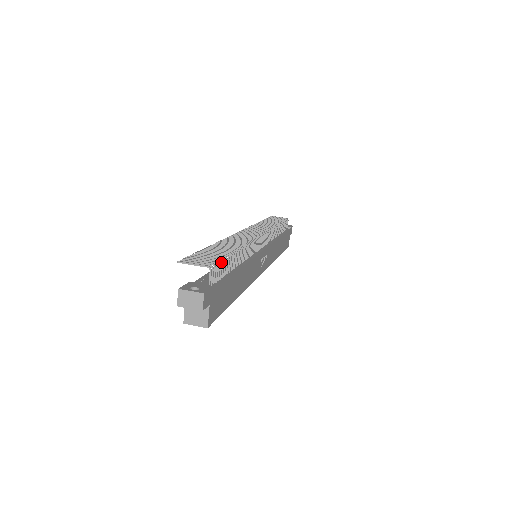
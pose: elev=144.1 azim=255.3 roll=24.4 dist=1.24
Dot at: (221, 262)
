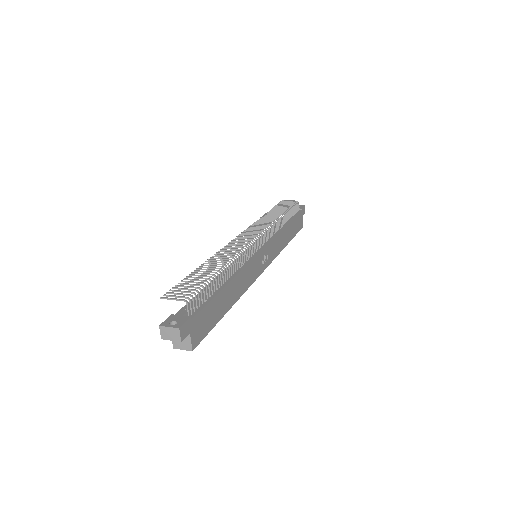
Dot at: (200, 290)
